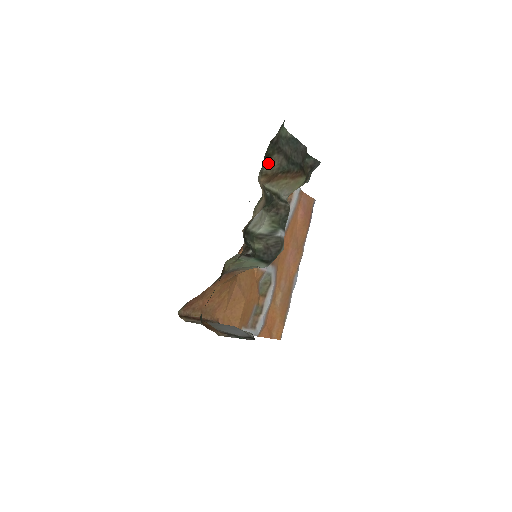
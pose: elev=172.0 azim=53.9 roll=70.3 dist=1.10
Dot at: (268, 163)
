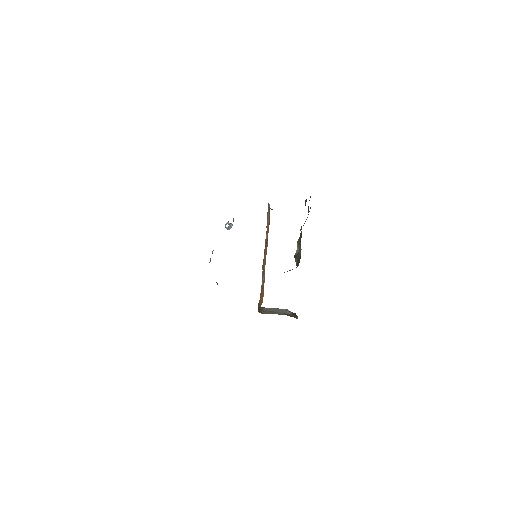
Dot at: occluded
